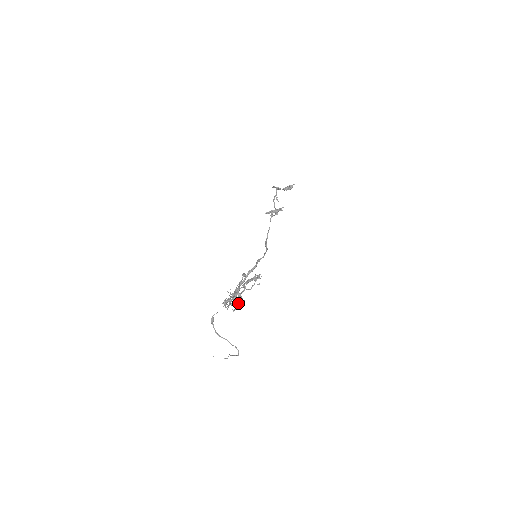
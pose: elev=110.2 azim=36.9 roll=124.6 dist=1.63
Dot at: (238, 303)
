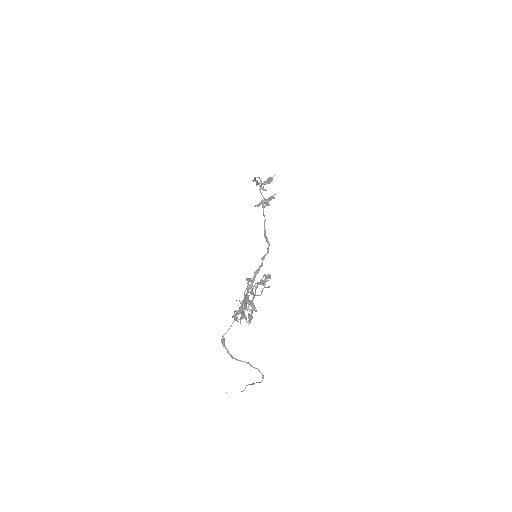
Dot at: (252, 313)
